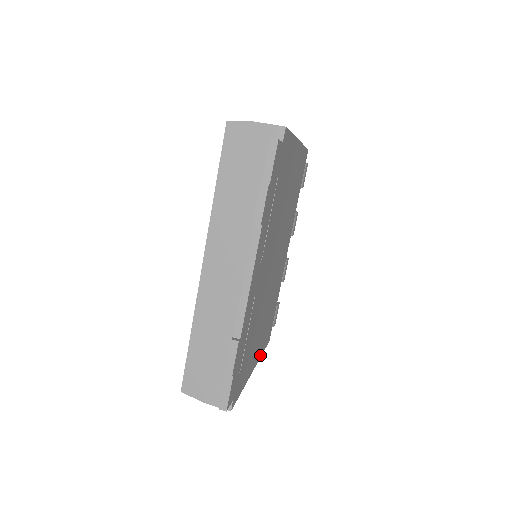
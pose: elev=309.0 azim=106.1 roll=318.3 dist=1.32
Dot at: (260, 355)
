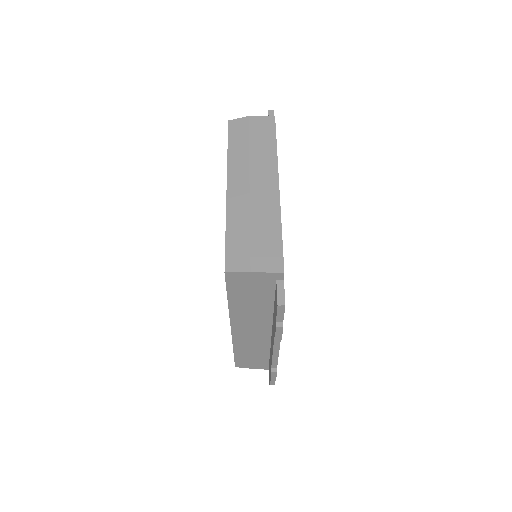
Dot at: occluded
